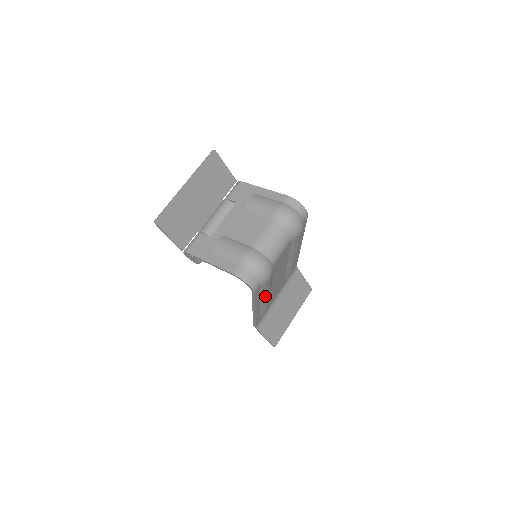
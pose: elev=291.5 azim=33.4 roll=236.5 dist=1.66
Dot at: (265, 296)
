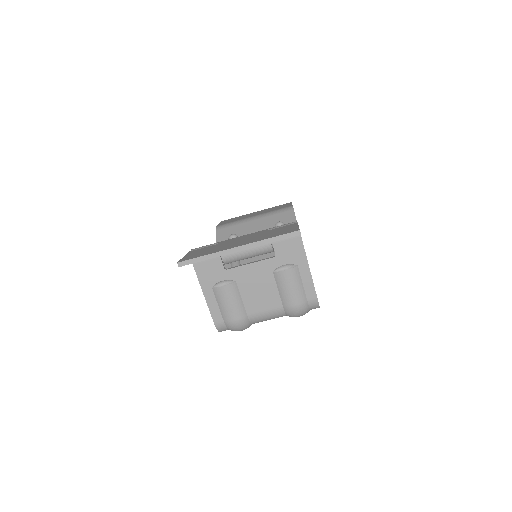
Dot at: occluded
